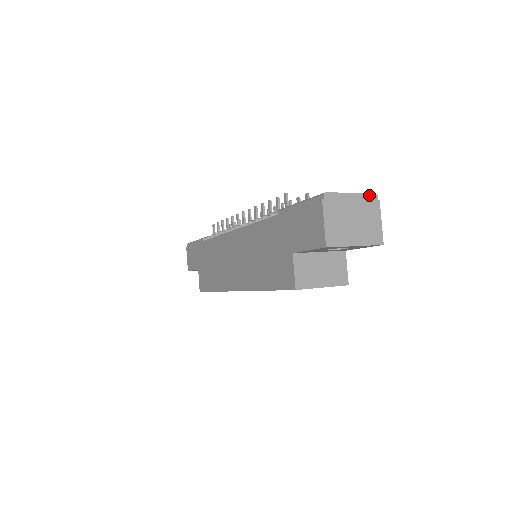
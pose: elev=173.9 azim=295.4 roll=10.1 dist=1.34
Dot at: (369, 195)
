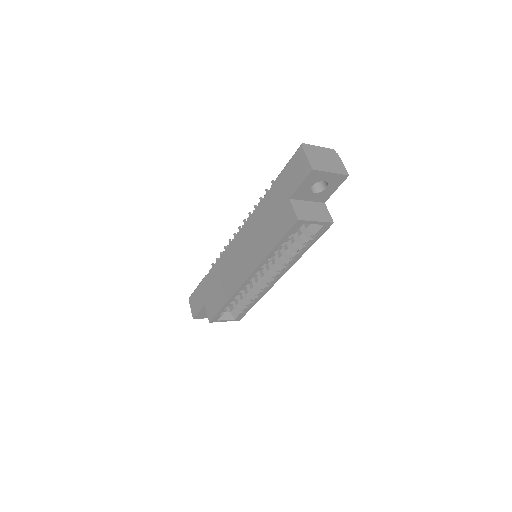
Dot at: (330, 149)
